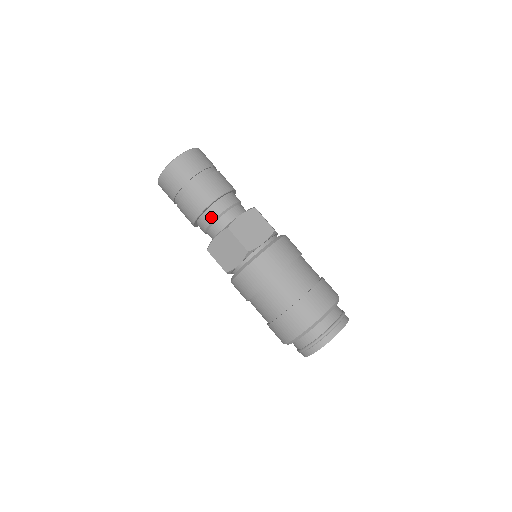
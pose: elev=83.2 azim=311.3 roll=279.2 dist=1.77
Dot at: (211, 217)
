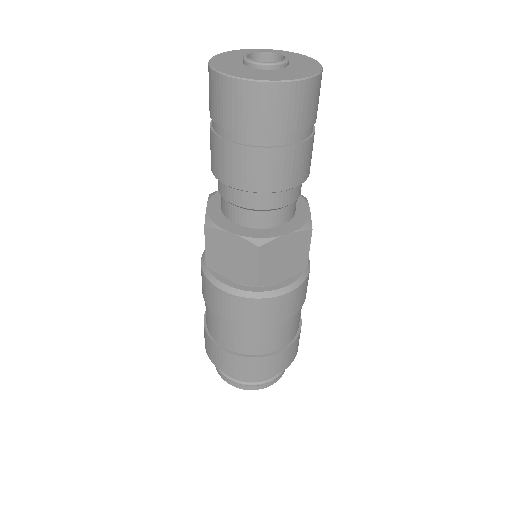
Dot at: (248, 202)
